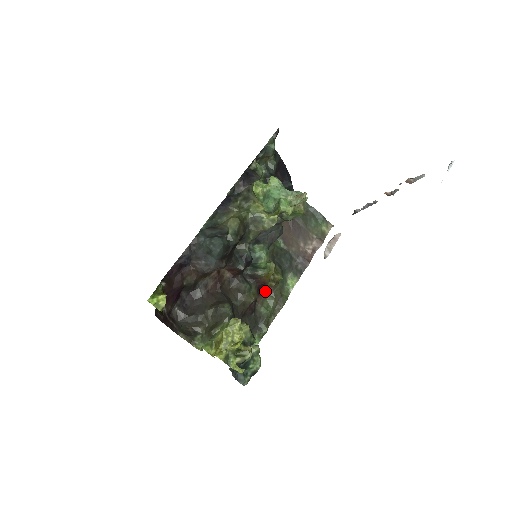
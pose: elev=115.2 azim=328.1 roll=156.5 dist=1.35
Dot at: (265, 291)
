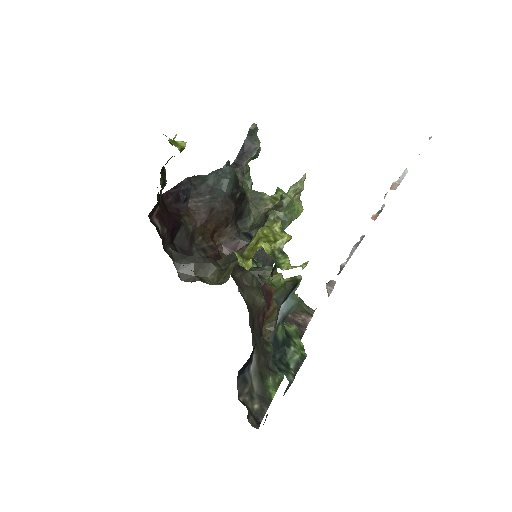
Dot at: (265, 336)
